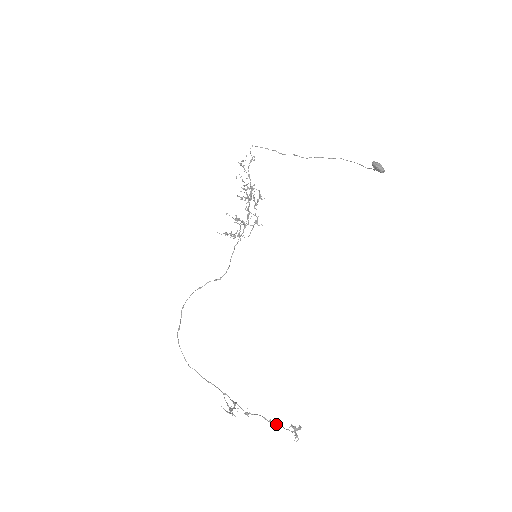
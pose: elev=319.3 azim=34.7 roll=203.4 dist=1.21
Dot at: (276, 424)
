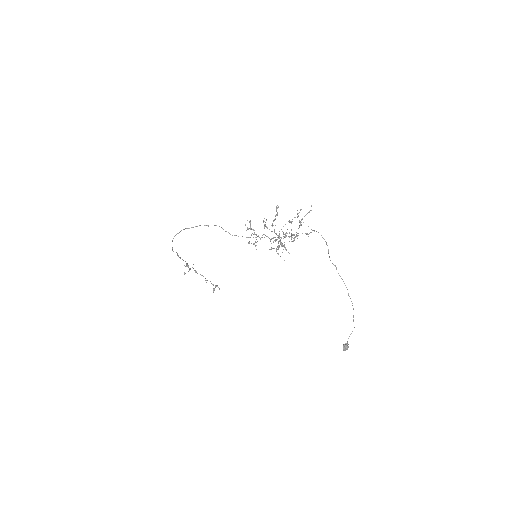
Dot at: occluded
